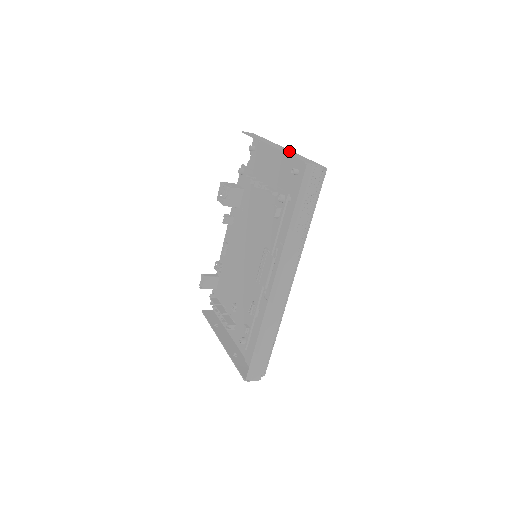
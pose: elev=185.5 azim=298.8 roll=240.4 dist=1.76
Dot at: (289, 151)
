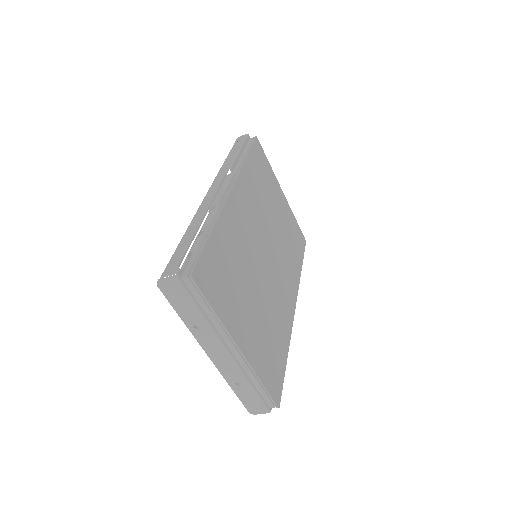
Dot at: occluded
